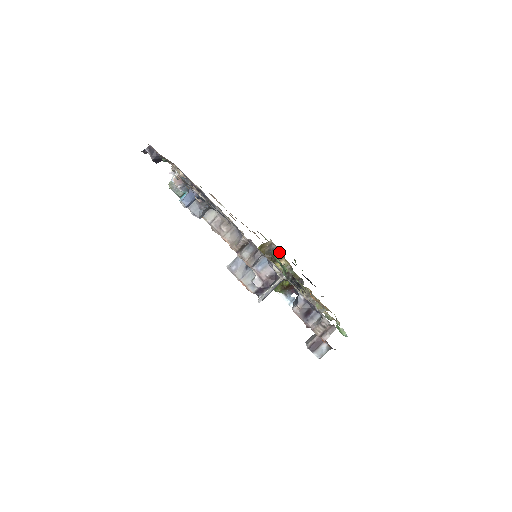
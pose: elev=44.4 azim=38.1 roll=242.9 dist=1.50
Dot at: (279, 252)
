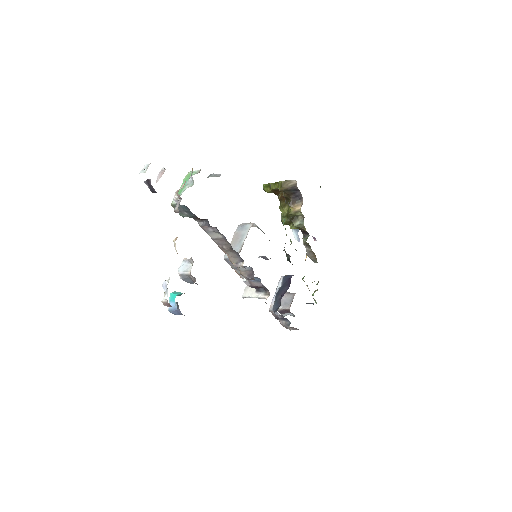
Dot at: (300, 195)
